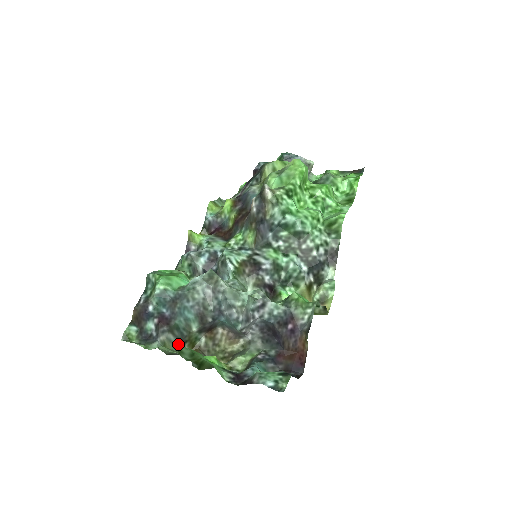
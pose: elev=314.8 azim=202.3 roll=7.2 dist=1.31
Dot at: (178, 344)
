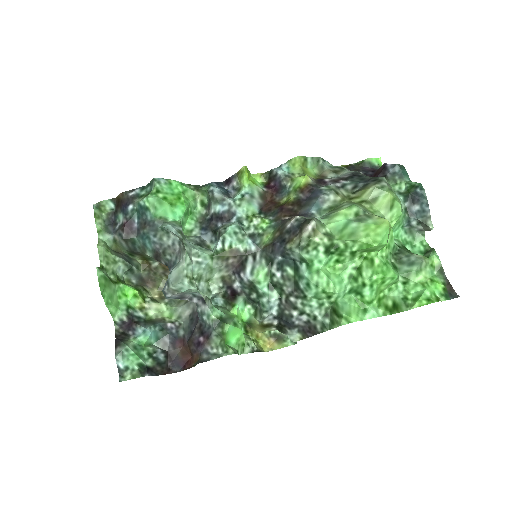
Dot at: (129, 251)
